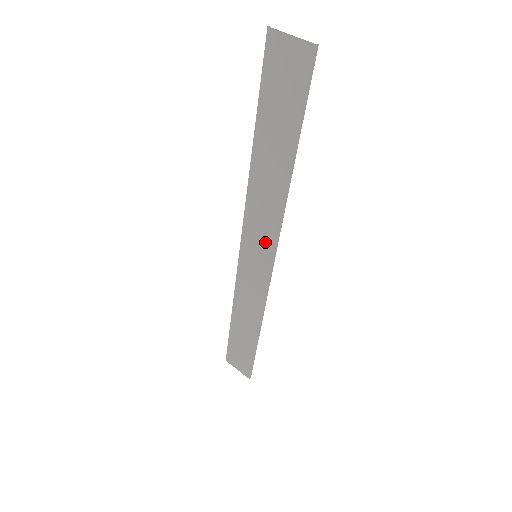
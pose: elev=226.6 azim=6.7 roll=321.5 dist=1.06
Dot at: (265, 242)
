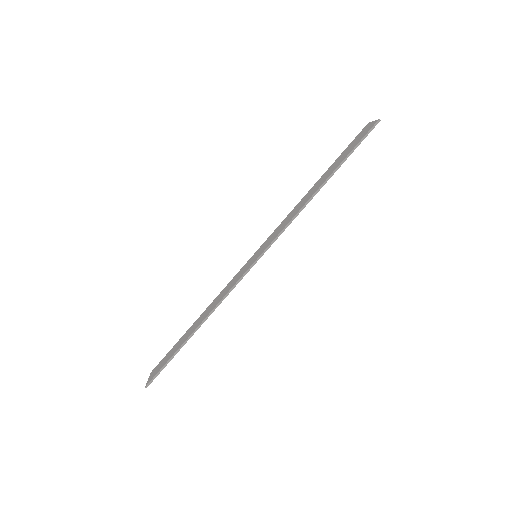
Dot at: (269, 242)
